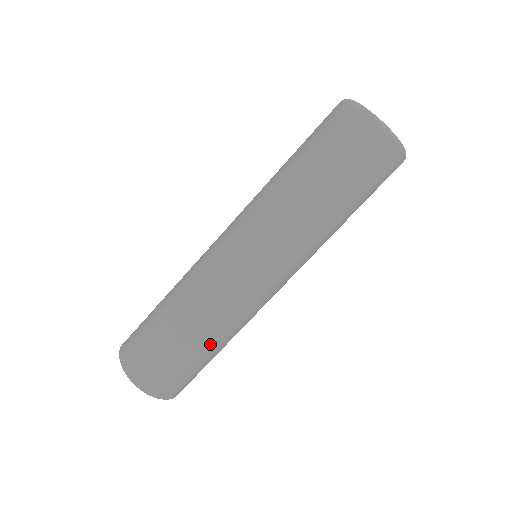
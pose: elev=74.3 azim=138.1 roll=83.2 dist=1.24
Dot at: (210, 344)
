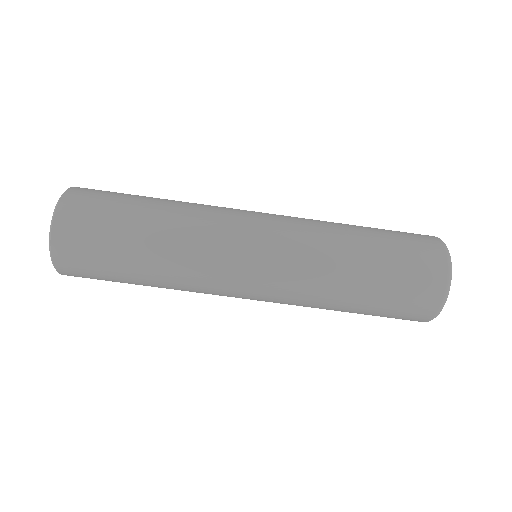
Dot at: (149, 259)
